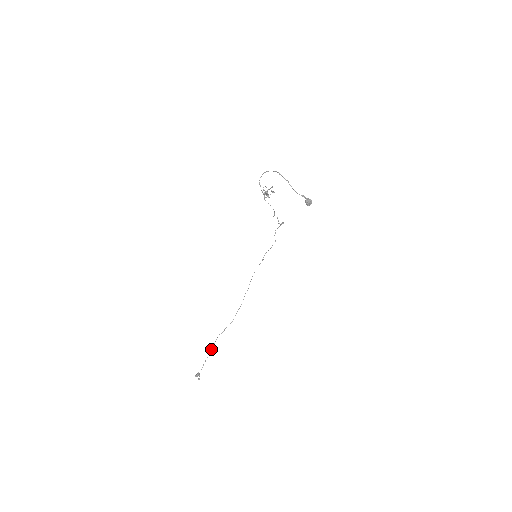
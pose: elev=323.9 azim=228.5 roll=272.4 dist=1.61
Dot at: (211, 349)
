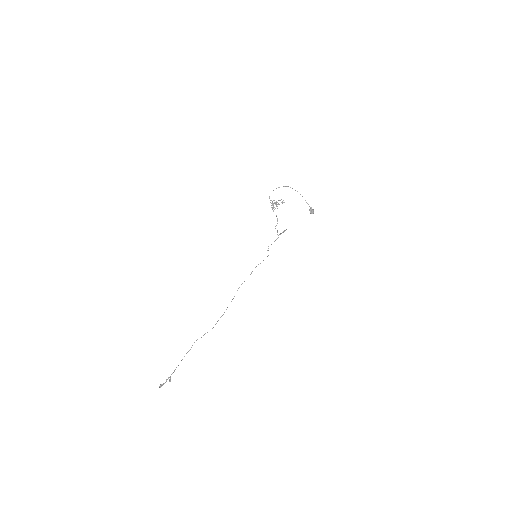
Dot at: (187, 352)
